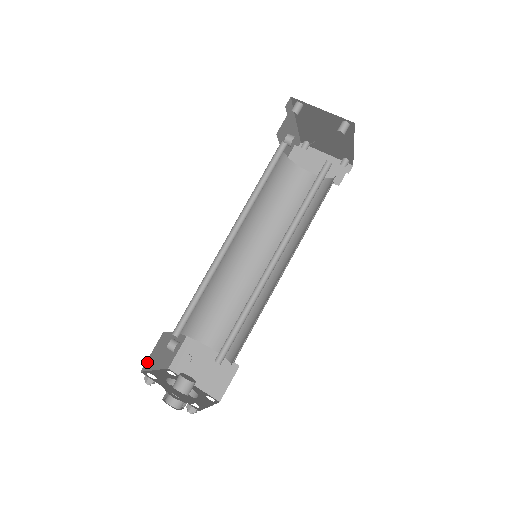
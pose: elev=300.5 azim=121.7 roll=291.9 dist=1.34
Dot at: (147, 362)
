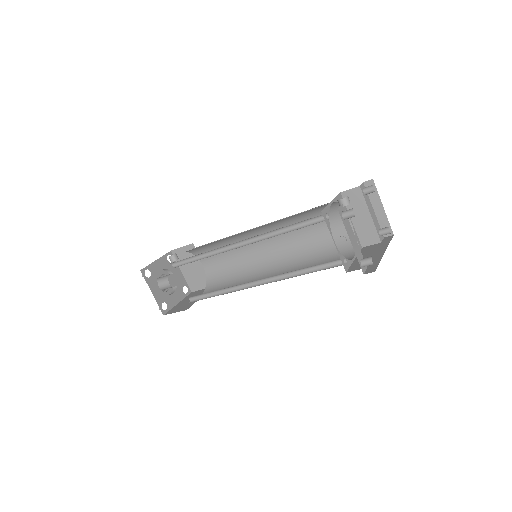
Dot at: occluded
